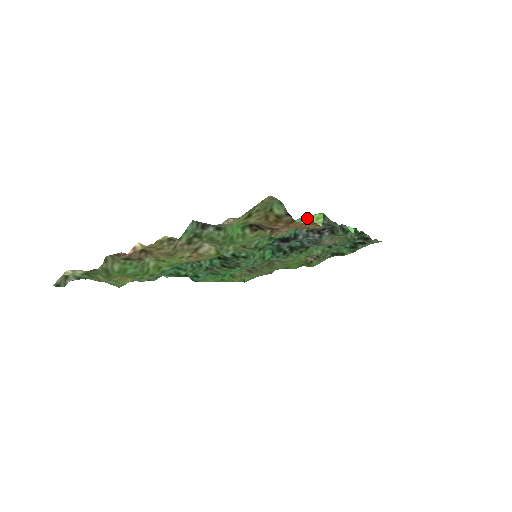
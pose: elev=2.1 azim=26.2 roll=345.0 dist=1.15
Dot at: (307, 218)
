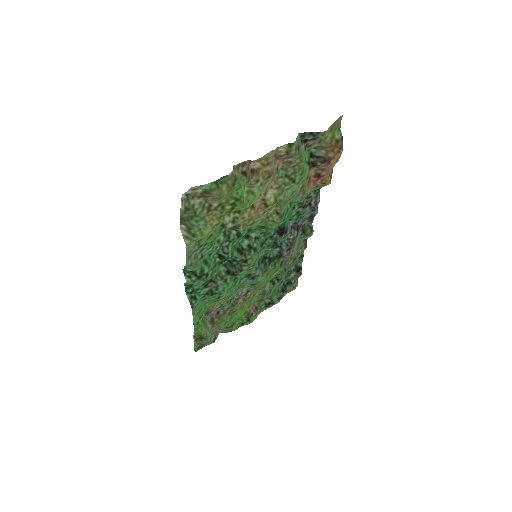
Dot at: occluded
